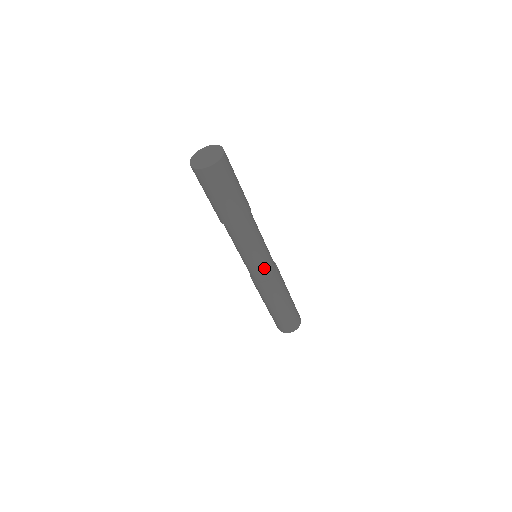
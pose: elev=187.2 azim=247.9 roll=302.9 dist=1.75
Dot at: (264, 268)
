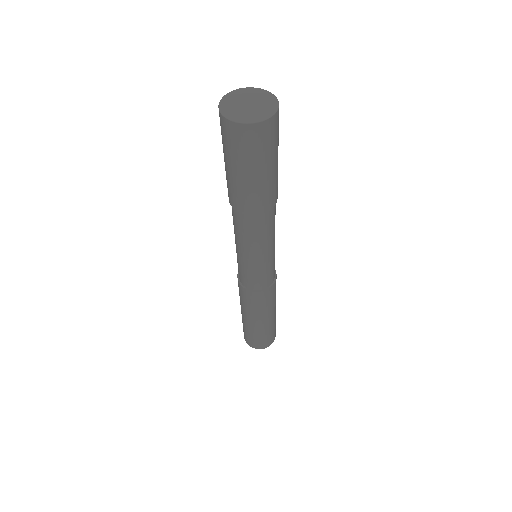
Dot at: (266, 274)
